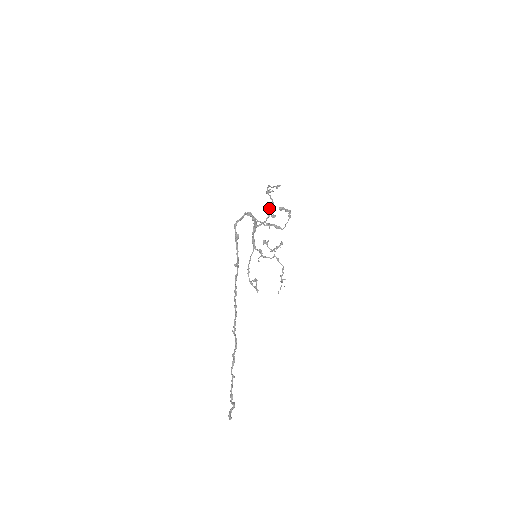
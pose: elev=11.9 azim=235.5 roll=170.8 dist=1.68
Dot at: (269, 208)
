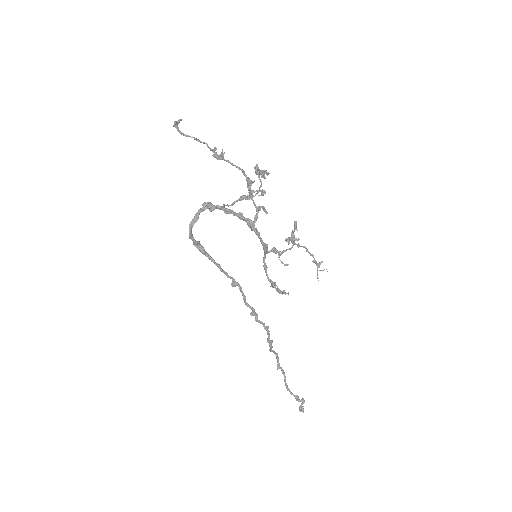
Dot at: (247, 184)
